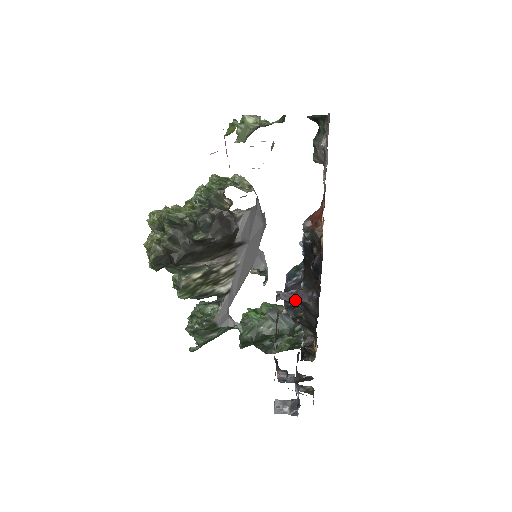
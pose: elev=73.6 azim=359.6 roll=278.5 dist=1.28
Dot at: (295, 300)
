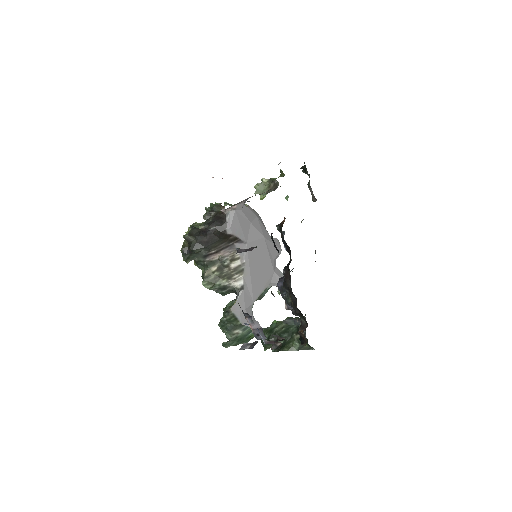
Dot at: (246, 251)
